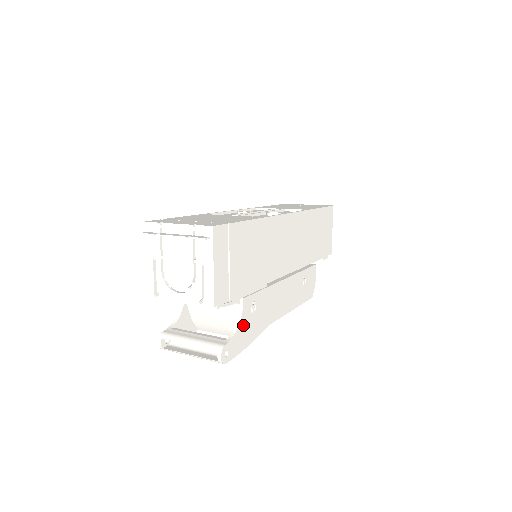
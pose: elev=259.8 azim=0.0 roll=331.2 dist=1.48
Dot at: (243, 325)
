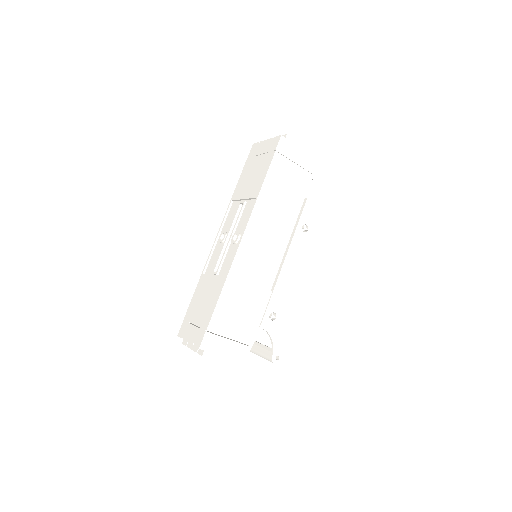
Dot at: (275, 333)
